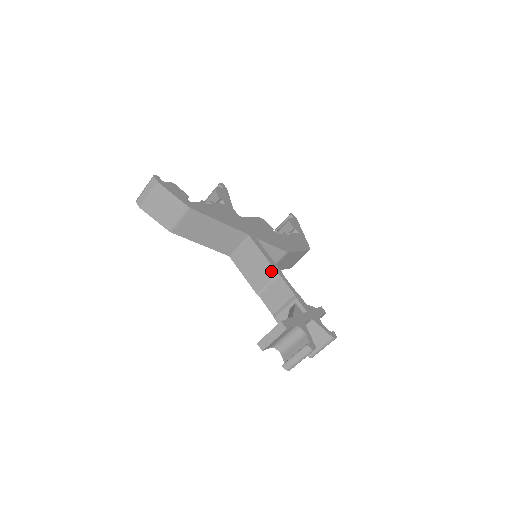
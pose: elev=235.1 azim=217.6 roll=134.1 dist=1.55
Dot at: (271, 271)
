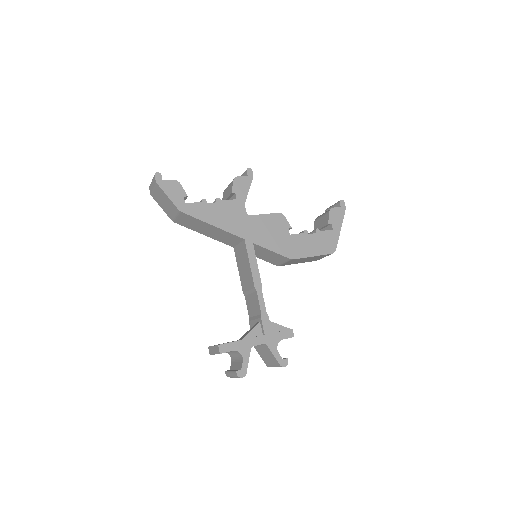
Dot at: (252, 283)
